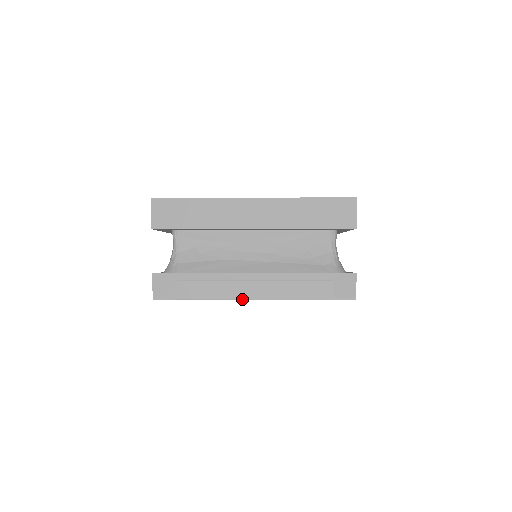
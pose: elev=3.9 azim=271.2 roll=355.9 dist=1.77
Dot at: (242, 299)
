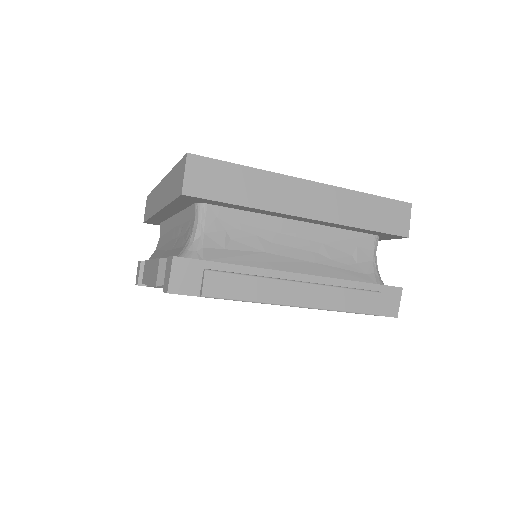
Dot at: (284, 304)
